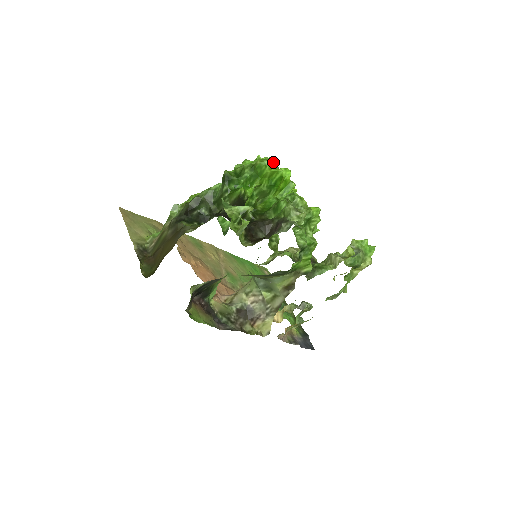
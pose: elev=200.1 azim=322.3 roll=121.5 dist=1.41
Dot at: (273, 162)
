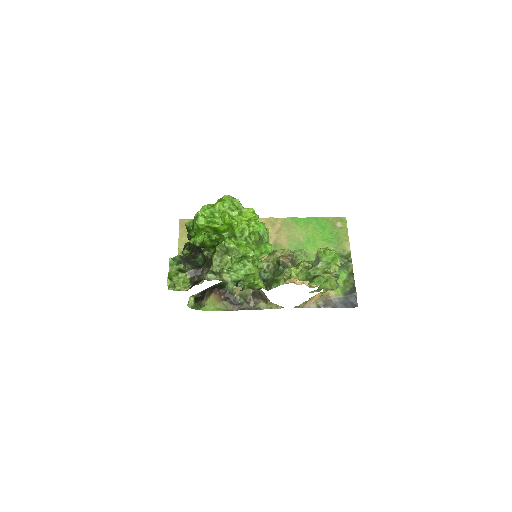
Dot at: (216, 209)
